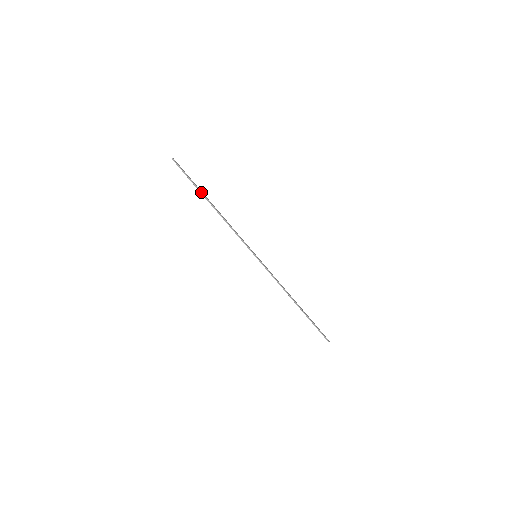
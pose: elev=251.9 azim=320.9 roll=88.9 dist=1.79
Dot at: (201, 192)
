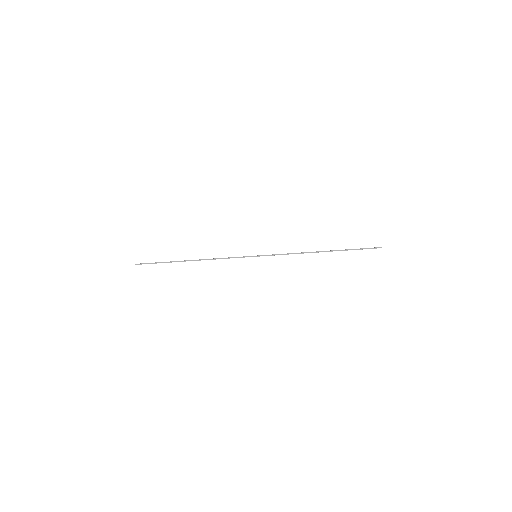
Dot at: occluded
